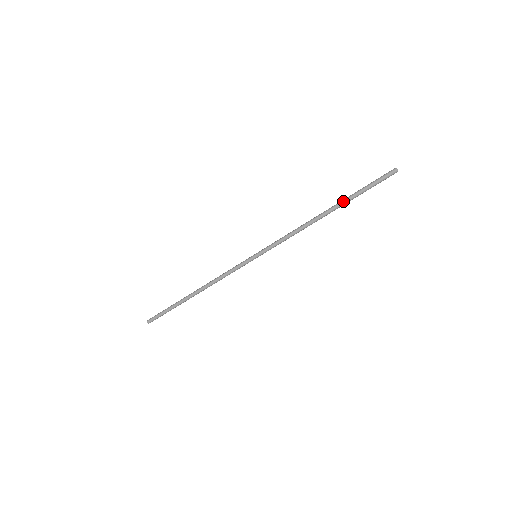
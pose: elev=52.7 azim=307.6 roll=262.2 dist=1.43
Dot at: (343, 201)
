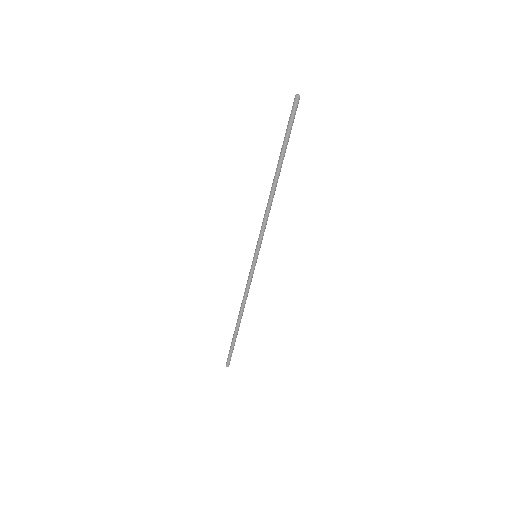
Dot at: (280, 159)
